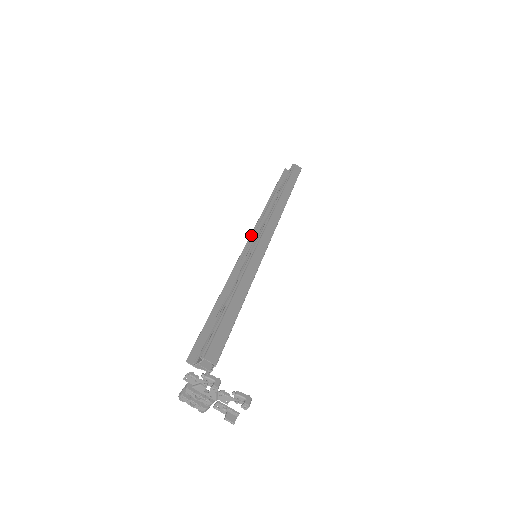
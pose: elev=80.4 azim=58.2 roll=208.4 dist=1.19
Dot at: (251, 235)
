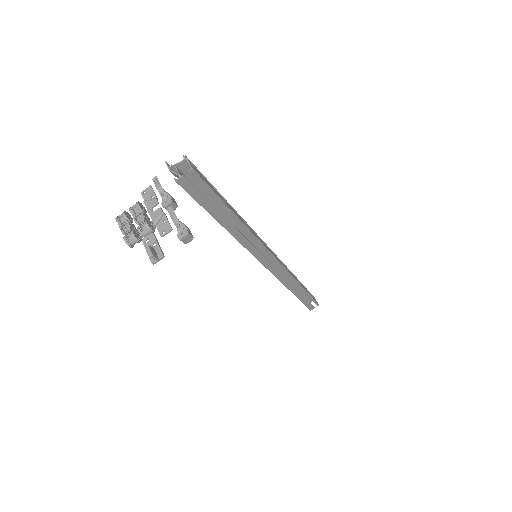
Dot at: occluded
